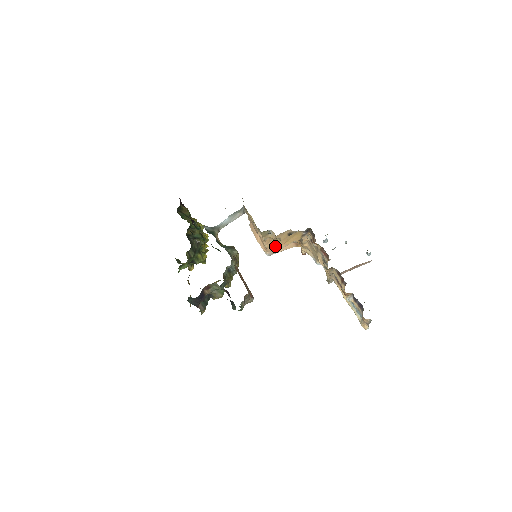
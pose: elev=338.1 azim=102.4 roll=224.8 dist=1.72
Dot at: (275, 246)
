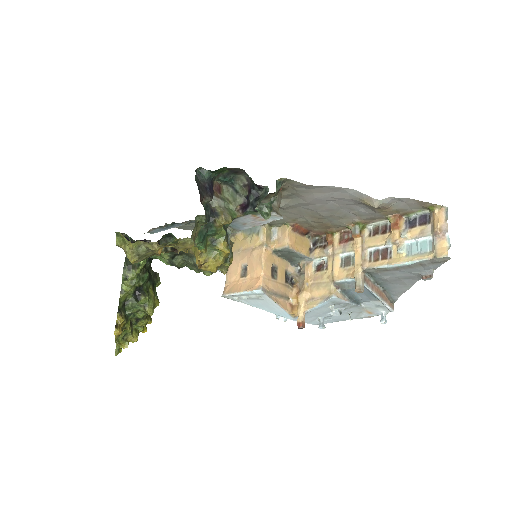
Dot at: (270, 281)
